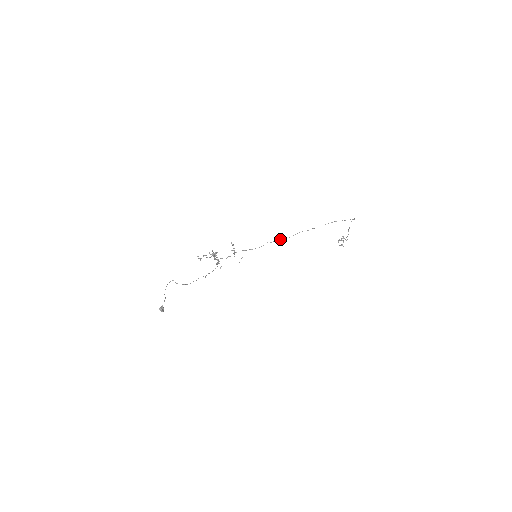
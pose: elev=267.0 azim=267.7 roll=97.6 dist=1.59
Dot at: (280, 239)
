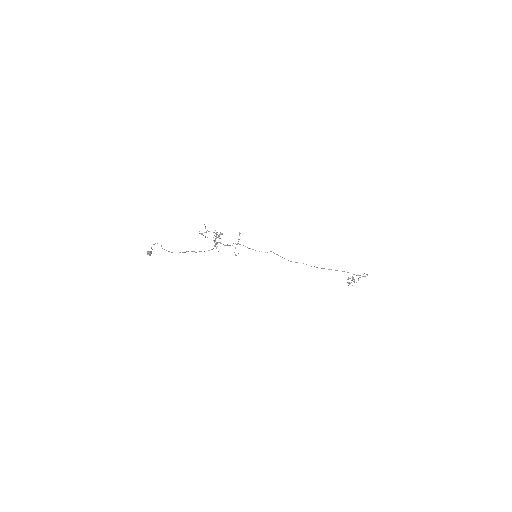
Dot at: (282, 257)
